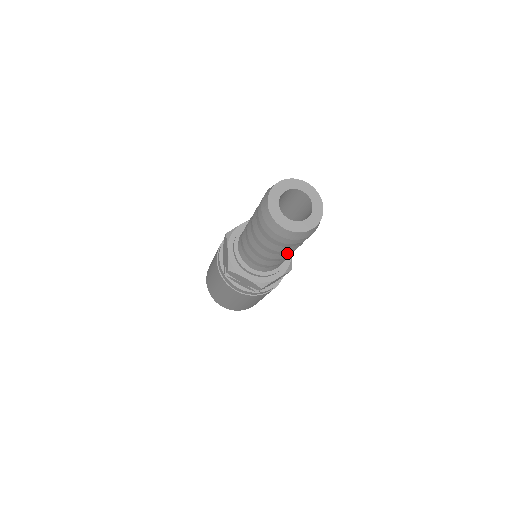
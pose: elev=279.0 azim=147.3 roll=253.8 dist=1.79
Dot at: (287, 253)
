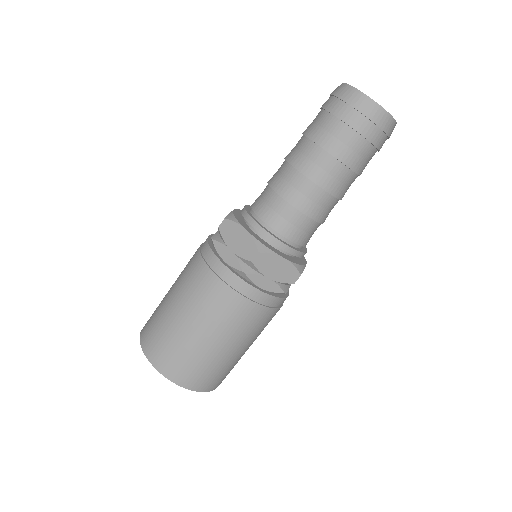
Dot at: (348, 188)
